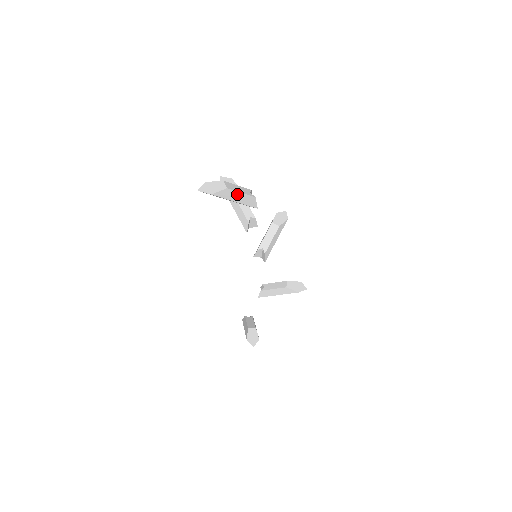
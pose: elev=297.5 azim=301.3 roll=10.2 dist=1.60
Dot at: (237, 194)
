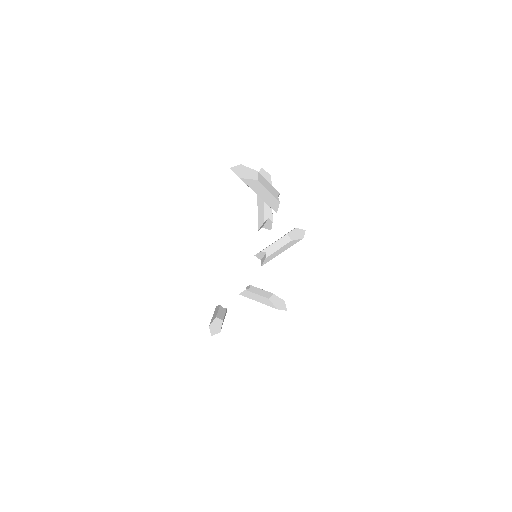
Dot at: (264, 190)
